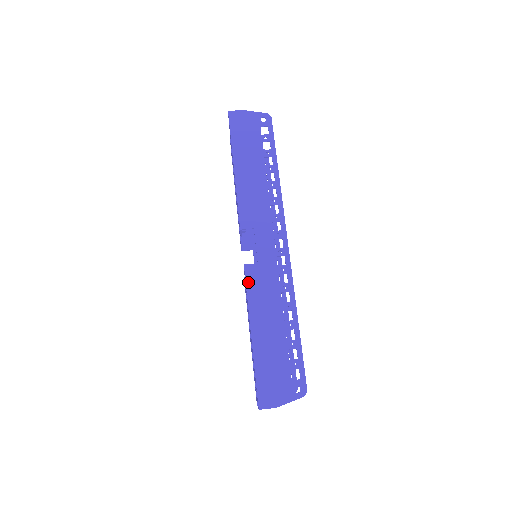
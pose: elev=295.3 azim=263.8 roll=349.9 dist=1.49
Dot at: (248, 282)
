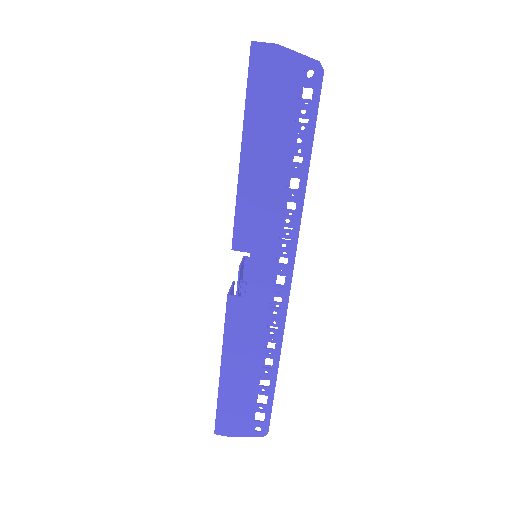
Dot at: (228, 316)
